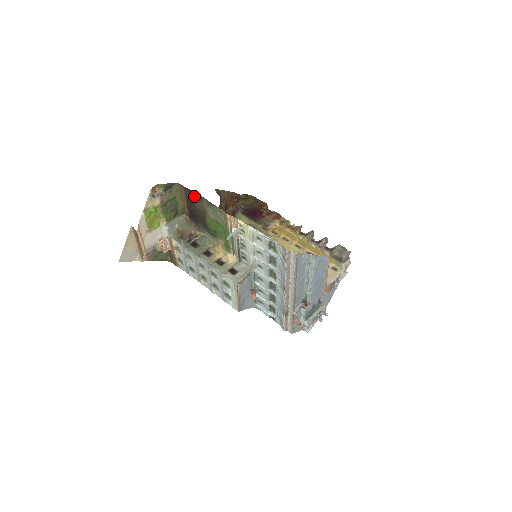
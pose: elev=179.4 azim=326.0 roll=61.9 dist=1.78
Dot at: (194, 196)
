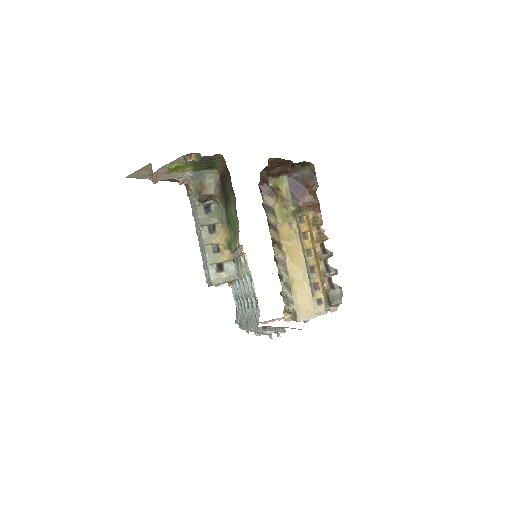
Dot at: (229, 182)
